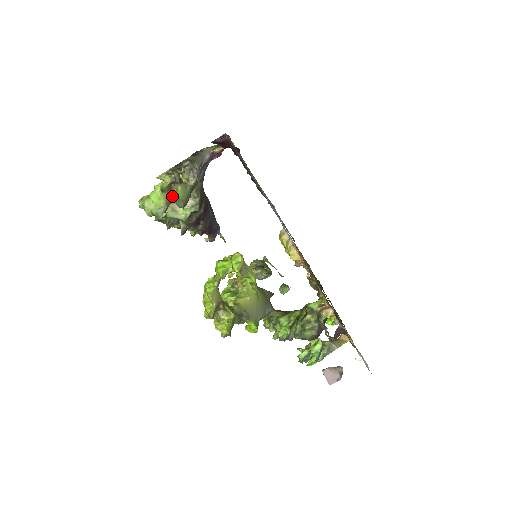
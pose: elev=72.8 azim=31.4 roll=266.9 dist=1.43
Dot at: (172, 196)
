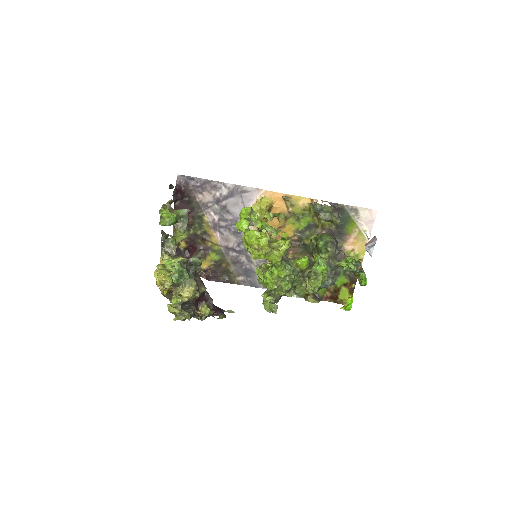
Dot at: occluded
